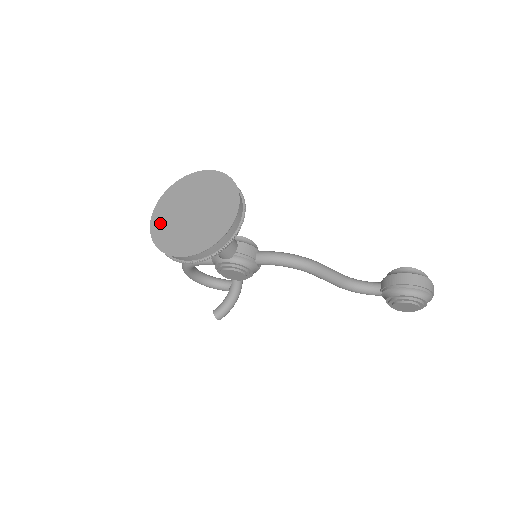
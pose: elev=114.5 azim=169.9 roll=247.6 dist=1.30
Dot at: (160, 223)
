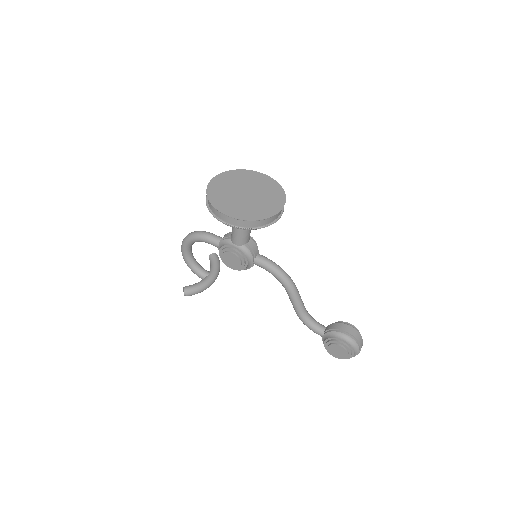
Dot at: (217, 188)
